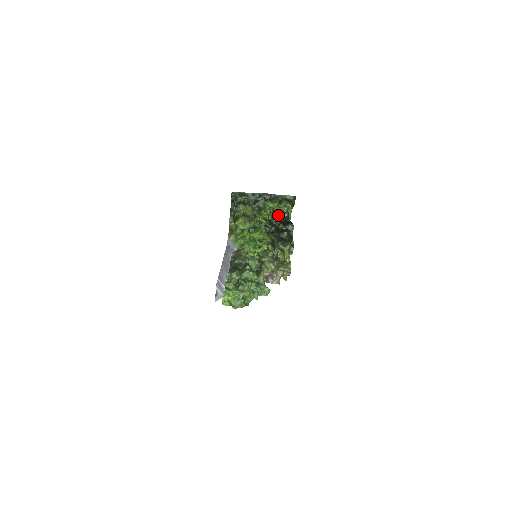
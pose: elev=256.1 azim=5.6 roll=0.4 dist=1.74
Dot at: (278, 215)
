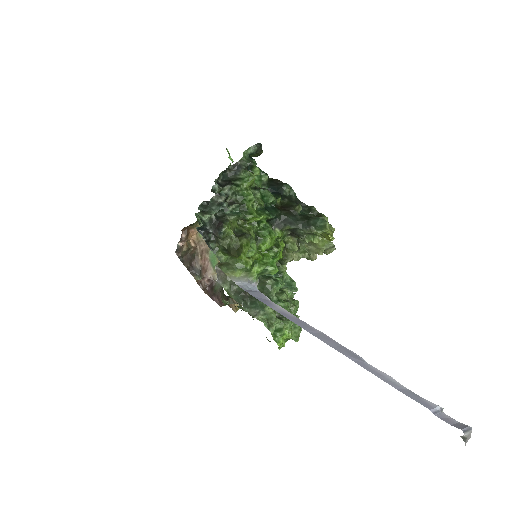
Dot at: (268, 191)
